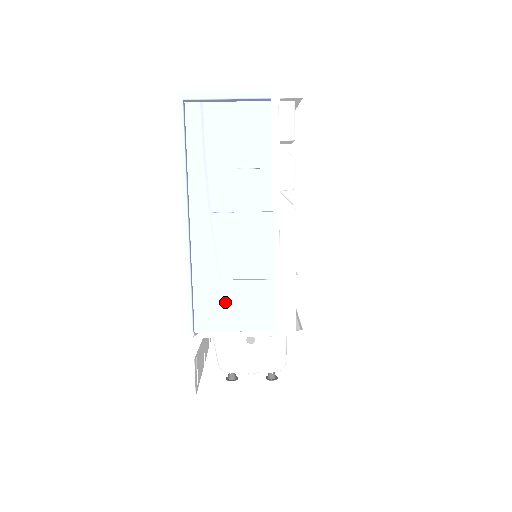
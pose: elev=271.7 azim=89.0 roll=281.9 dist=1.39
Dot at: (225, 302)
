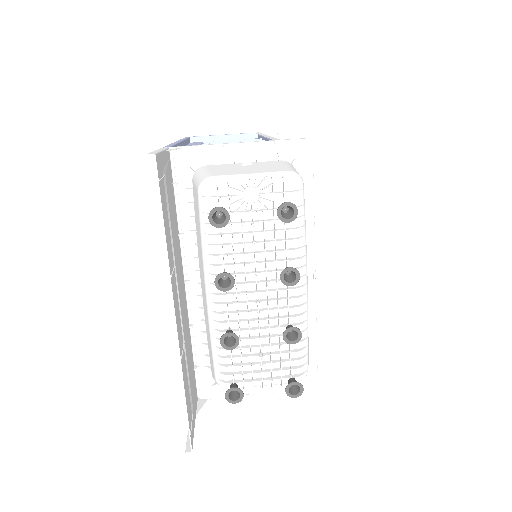
Dot at: occluded
